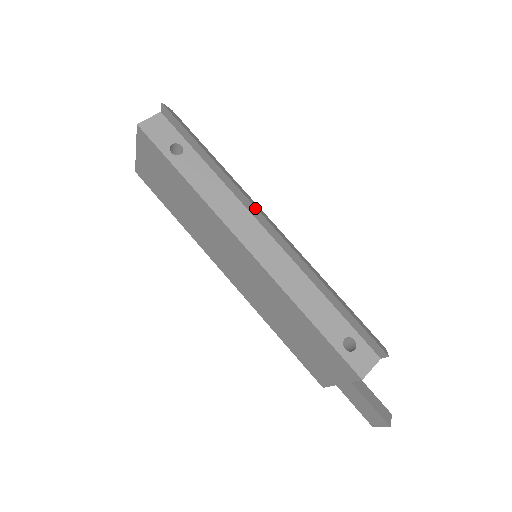
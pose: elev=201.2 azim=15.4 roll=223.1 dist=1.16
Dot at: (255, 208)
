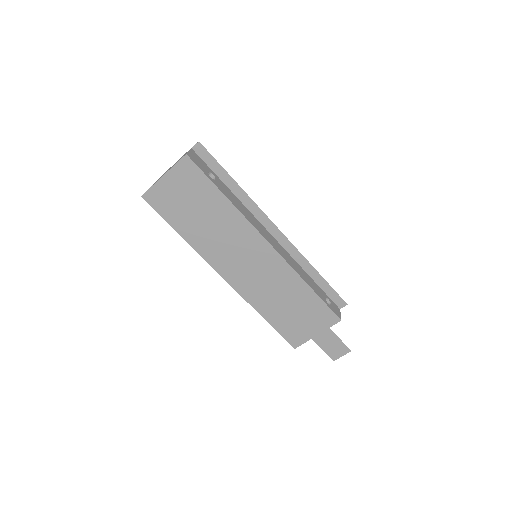
Dot at: (268, 218)
